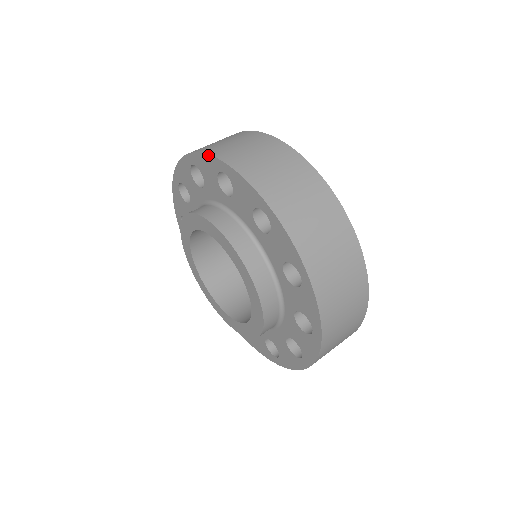
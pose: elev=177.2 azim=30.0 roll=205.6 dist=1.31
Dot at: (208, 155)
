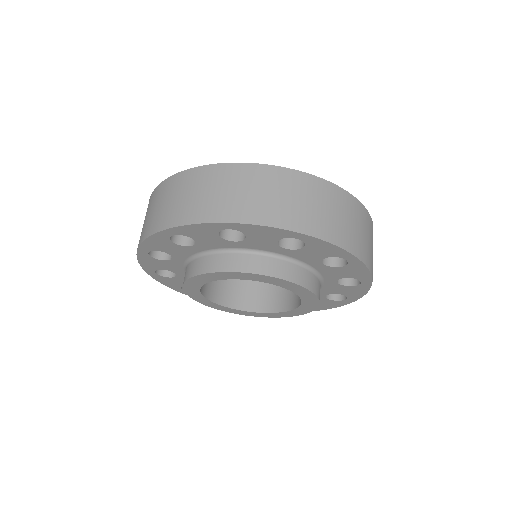
Dot at: (277, 229)
